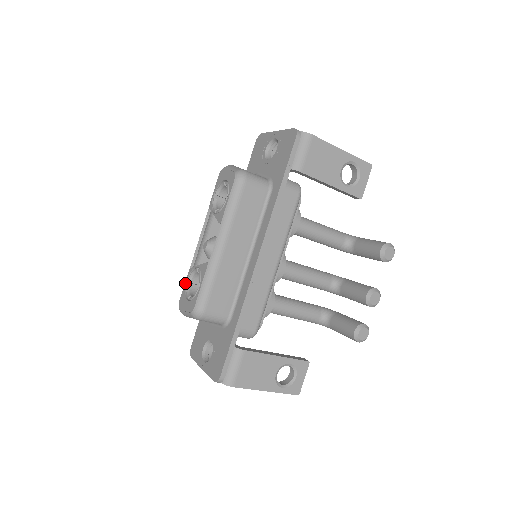
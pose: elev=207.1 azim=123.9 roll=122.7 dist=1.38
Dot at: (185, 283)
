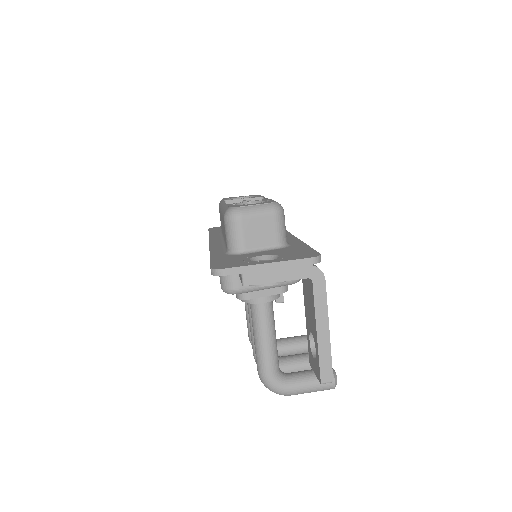
Dot at: (230, 205)
